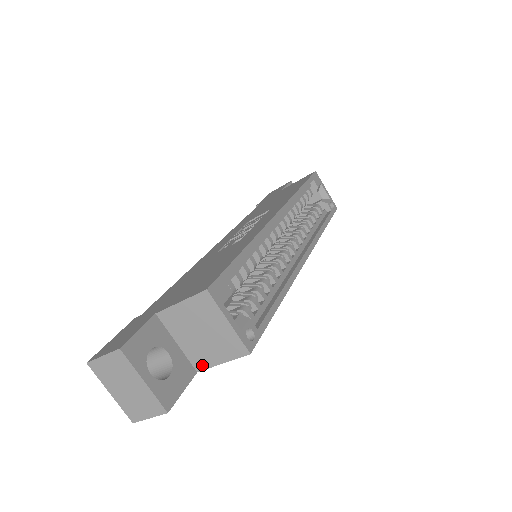
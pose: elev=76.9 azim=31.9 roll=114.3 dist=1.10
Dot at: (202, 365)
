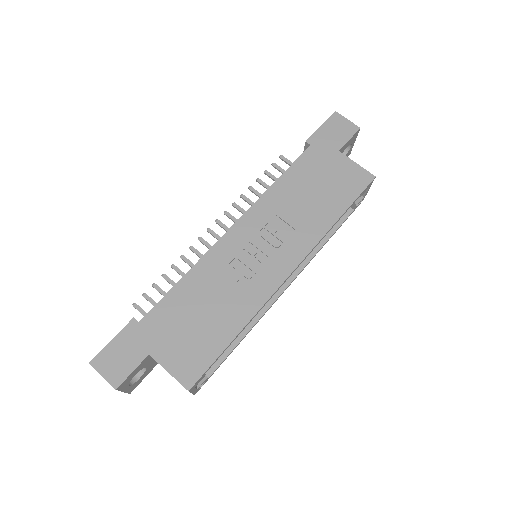
Dot at: occluded
